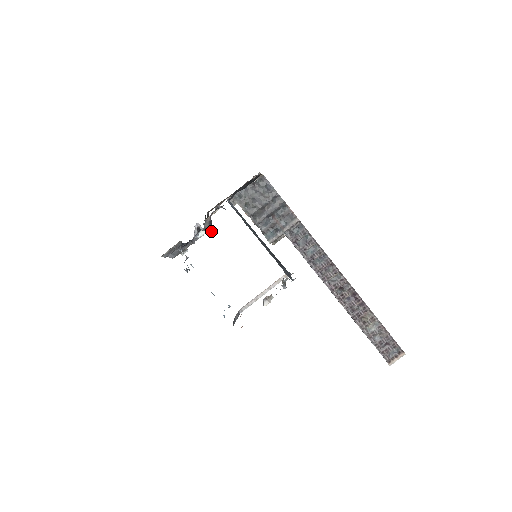
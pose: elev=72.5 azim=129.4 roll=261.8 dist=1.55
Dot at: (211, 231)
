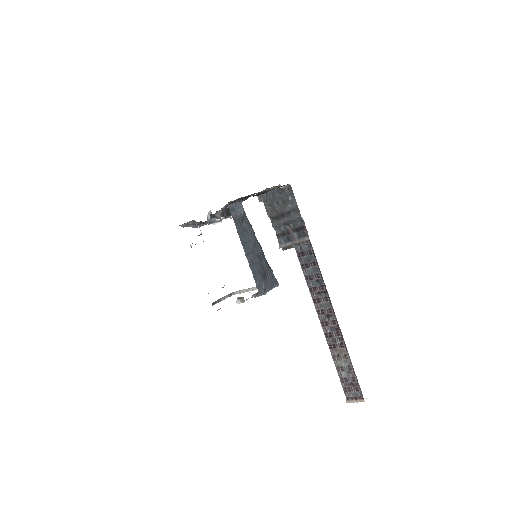
Dot at: occluded
